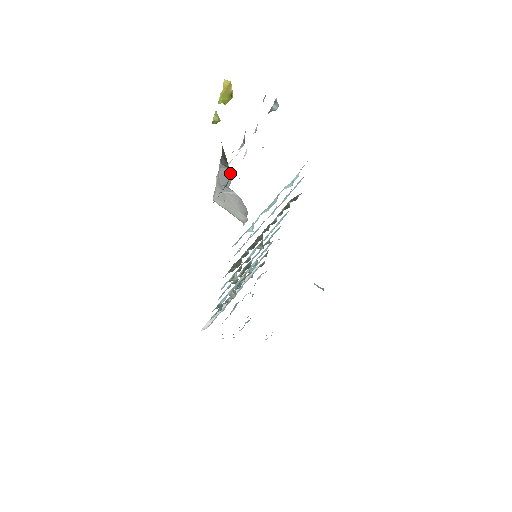
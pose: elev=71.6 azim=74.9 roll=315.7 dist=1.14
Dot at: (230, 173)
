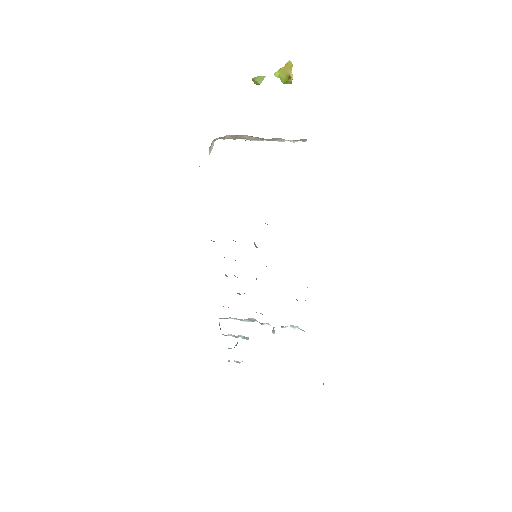
Dot at: occluded
